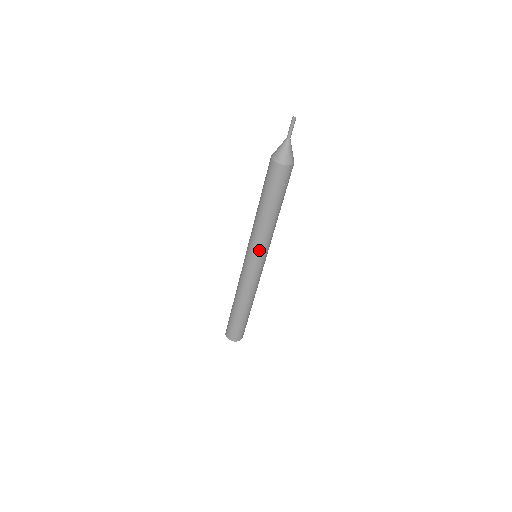
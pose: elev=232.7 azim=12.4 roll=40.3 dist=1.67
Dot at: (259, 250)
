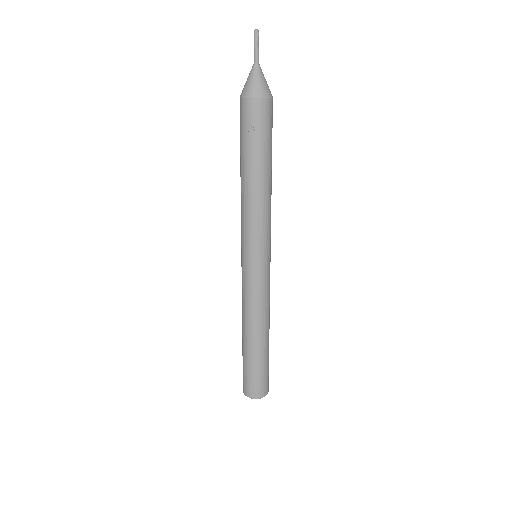
Dot at: (244, 238)
